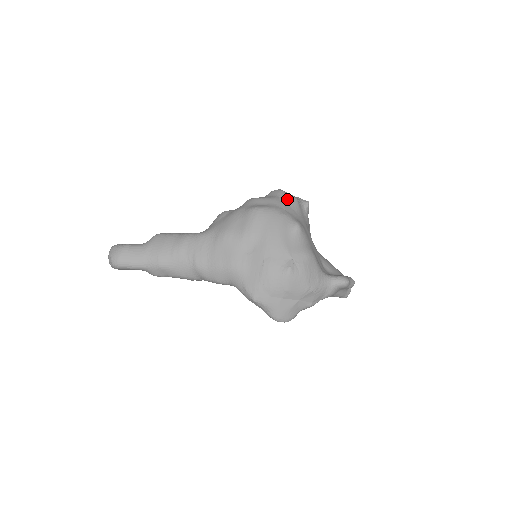
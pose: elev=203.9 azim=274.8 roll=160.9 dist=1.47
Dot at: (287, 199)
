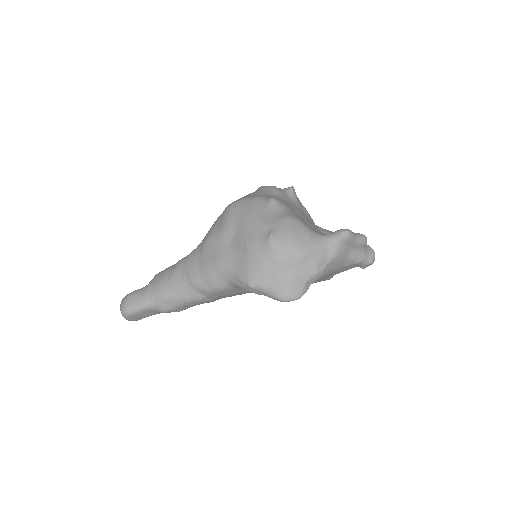
Dot at: (264, 189)
